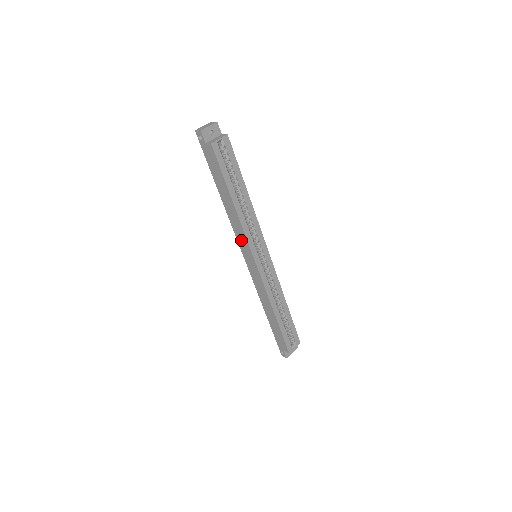
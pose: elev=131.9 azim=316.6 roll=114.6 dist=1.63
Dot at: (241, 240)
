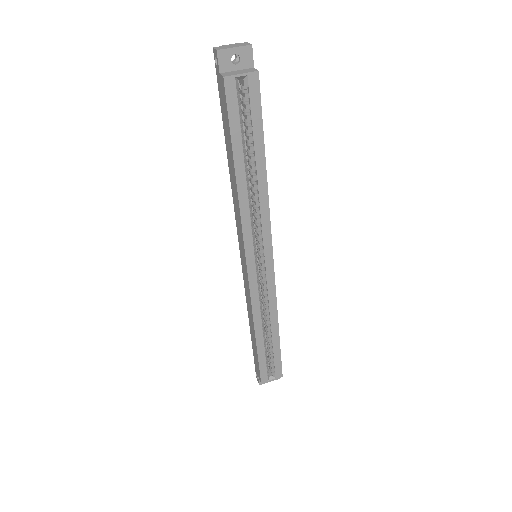
Dot at: (239, 229)
